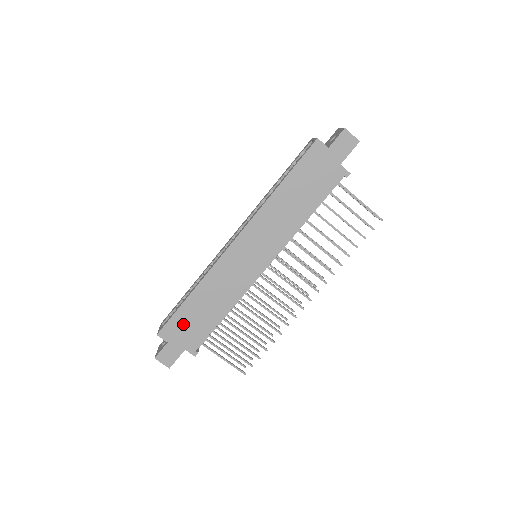
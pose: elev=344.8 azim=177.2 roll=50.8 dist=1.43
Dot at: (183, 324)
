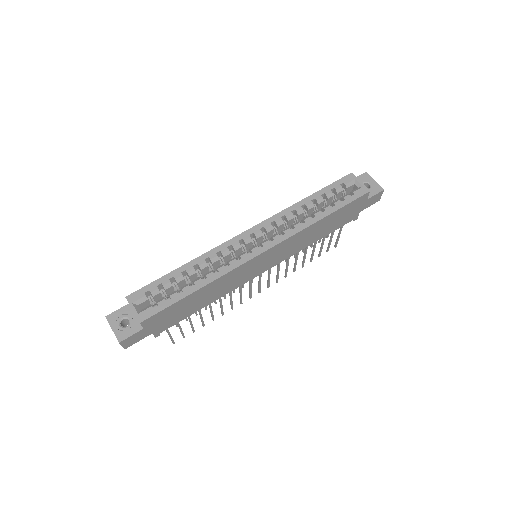
Dot at: (170, 313)
